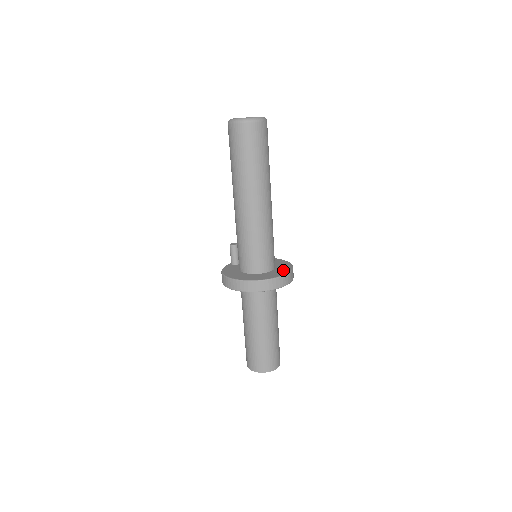
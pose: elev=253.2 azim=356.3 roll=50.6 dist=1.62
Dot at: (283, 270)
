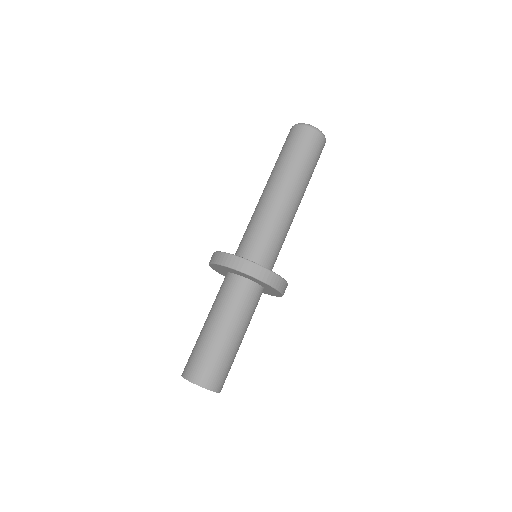
Dot at: occluded
